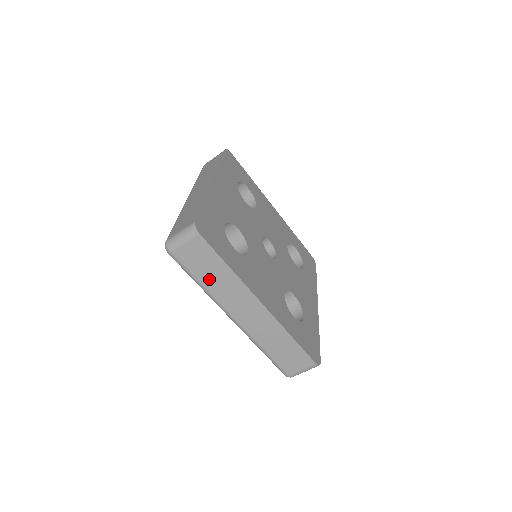
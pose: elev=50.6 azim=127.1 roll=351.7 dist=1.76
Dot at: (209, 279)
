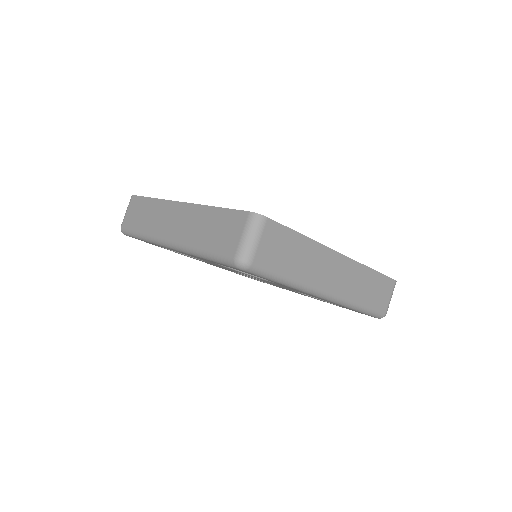
Dot at: (144, 222)
